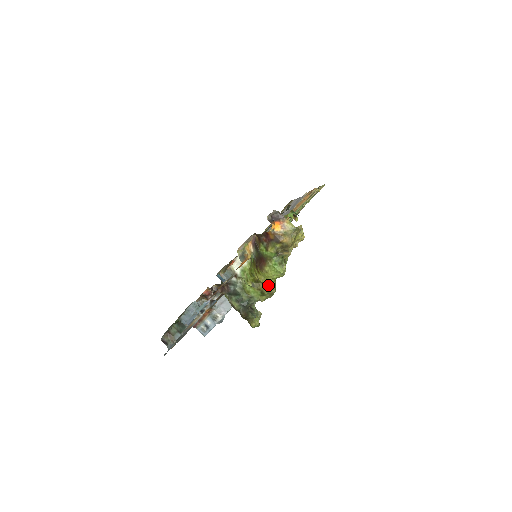
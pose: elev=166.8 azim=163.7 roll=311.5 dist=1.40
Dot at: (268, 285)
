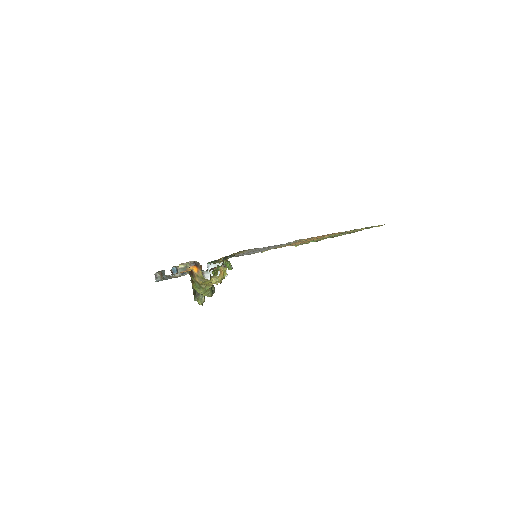
Dot at: occluded
